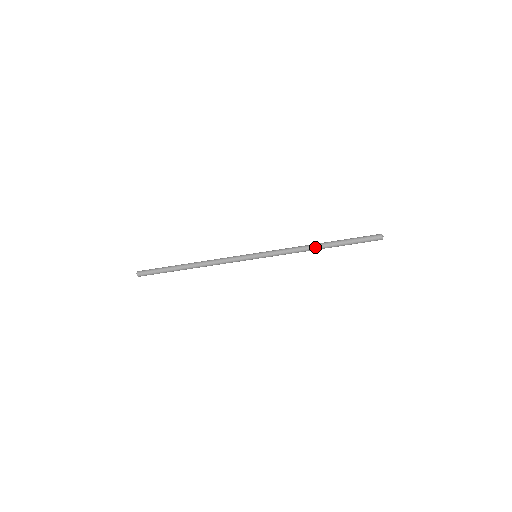
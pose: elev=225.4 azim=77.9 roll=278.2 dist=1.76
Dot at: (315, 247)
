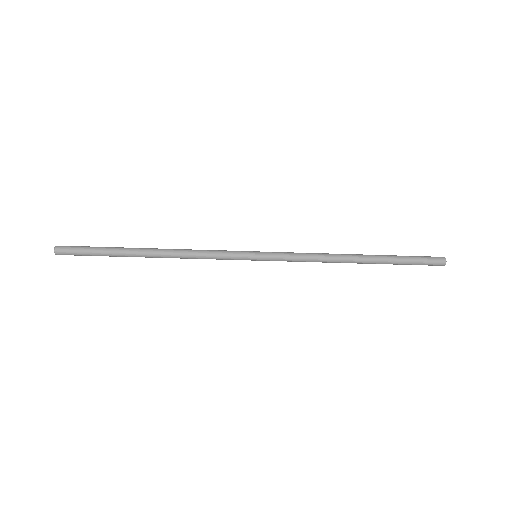
Dot at: (348, 261)
